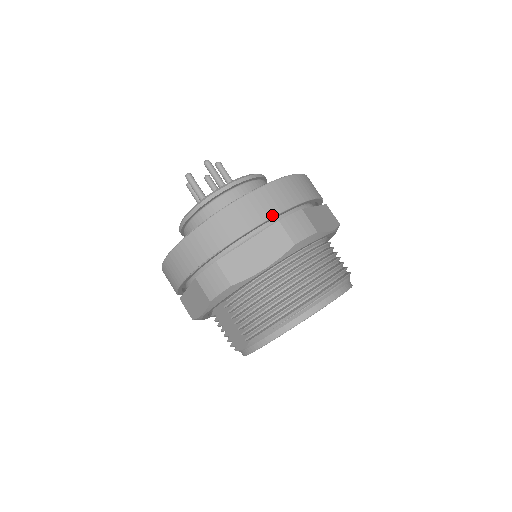
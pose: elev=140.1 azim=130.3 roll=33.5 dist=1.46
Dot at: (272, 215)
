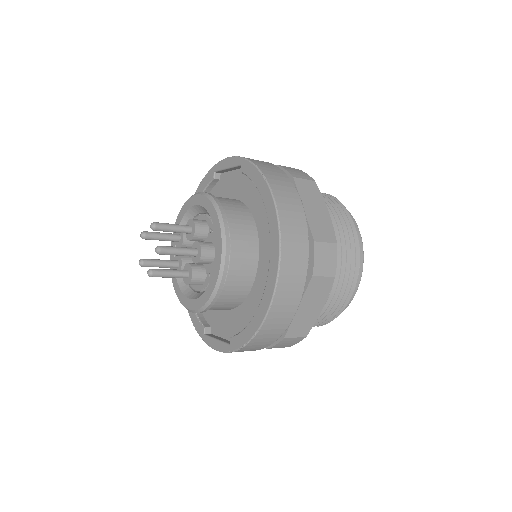
Dot at: (305, 279)
